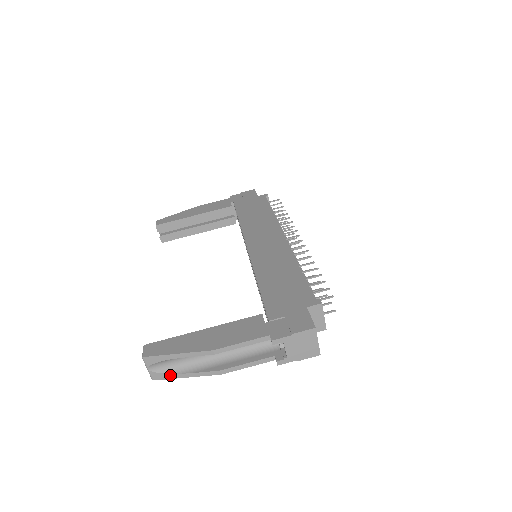
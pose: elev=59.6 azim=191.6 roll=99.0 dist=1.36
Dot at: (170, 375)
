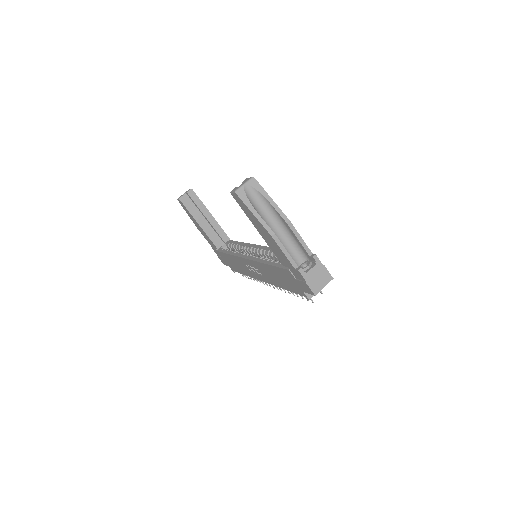
Dot at: (248, 202)
